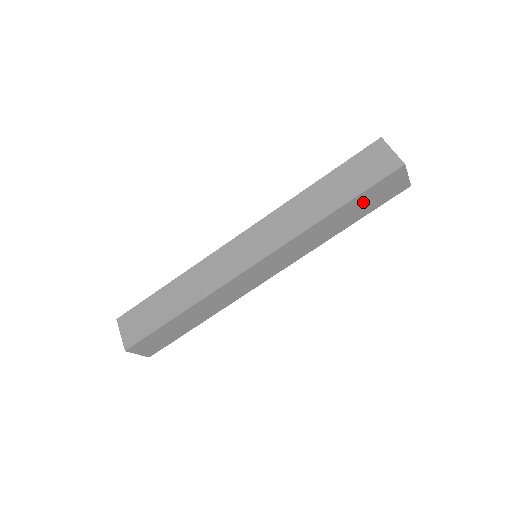
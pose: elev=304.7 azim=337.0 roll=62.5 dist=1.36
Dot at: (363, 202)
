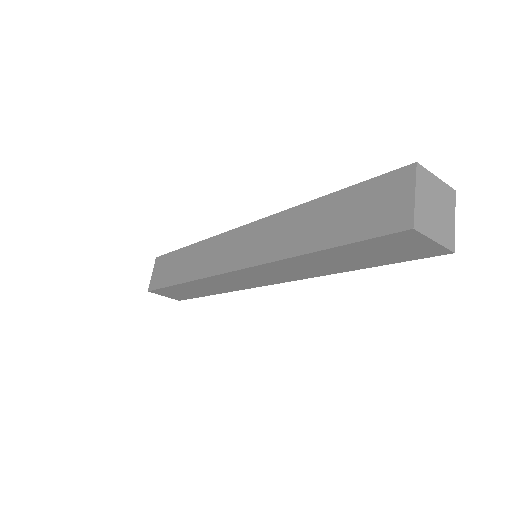
Dot at: (360, 253)
